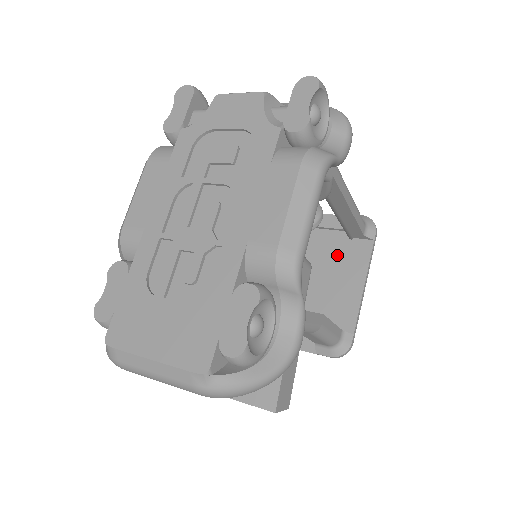
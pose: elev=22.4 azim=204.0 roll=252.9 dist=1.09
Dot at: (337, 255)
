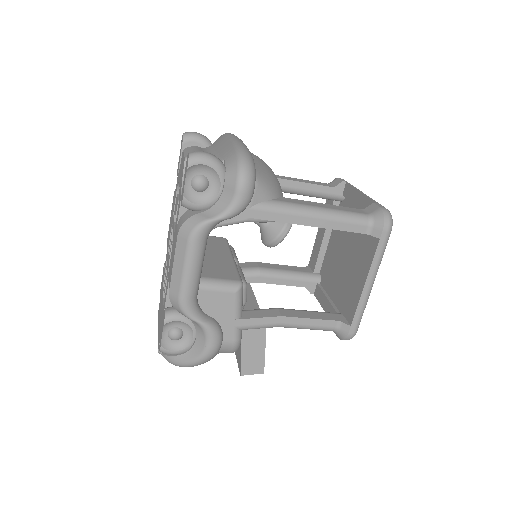
Dot at: occluded
